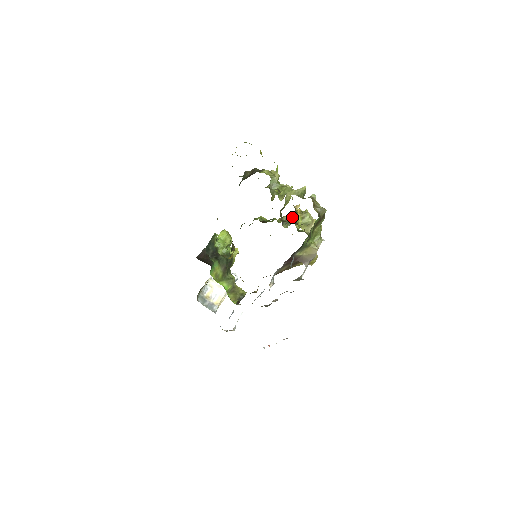
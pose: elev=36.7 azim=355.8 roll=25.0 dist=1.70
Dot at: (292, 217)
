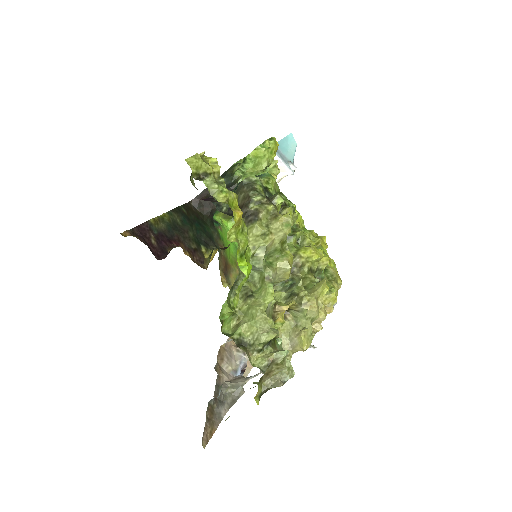
Dot at: (290, 288)
